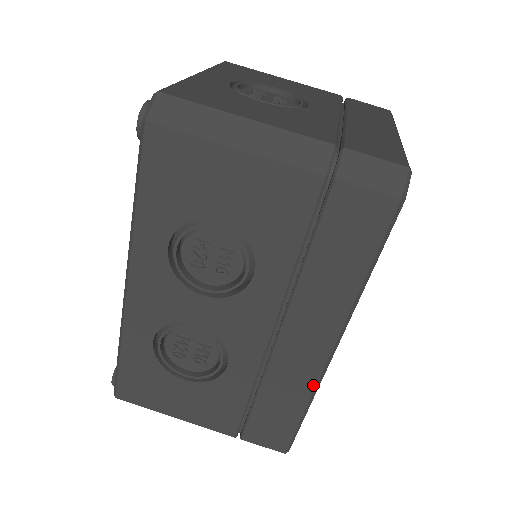
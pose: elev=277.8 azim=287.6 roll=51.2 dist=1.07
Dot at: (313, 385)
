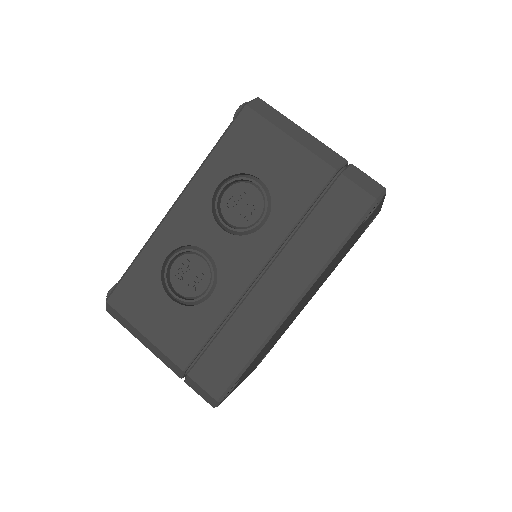
Dot at: (268, 332)
